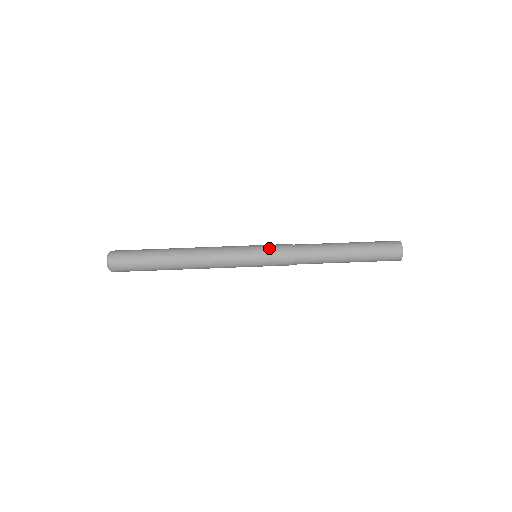
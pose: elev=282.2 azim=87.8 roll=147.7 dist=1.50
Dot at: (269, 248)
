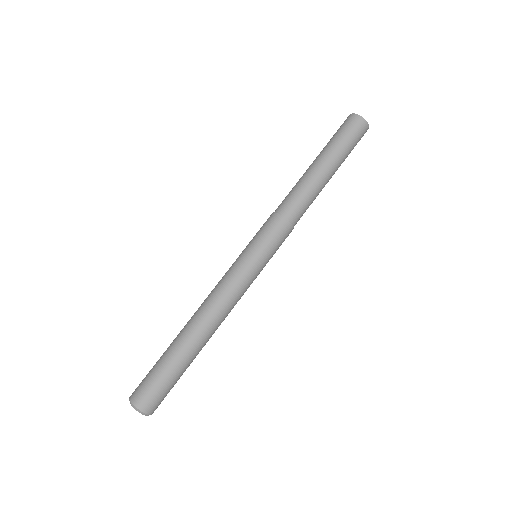
Dot at: (260, 236)
